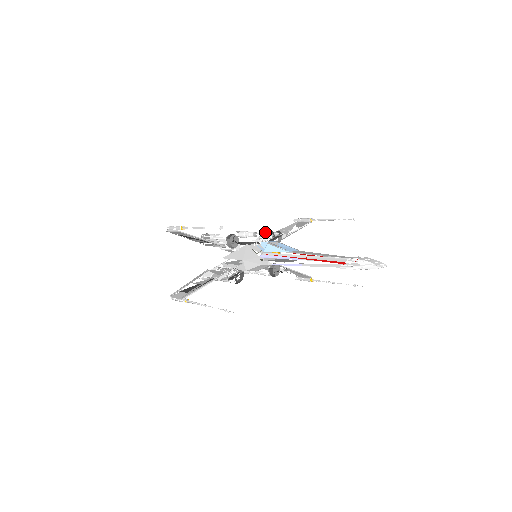
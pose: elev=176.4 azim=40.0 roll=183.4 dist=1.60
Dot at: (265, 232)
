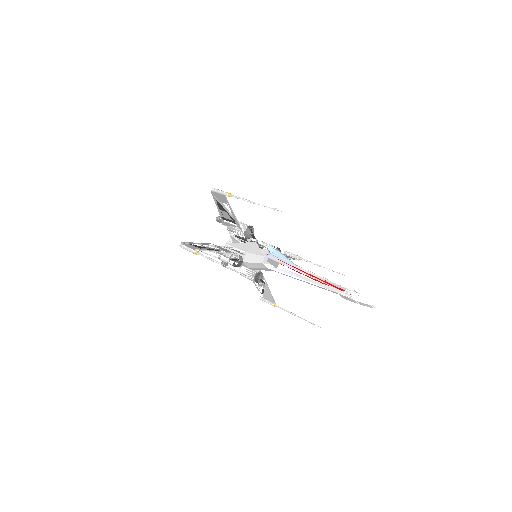
Dot at: occluded
